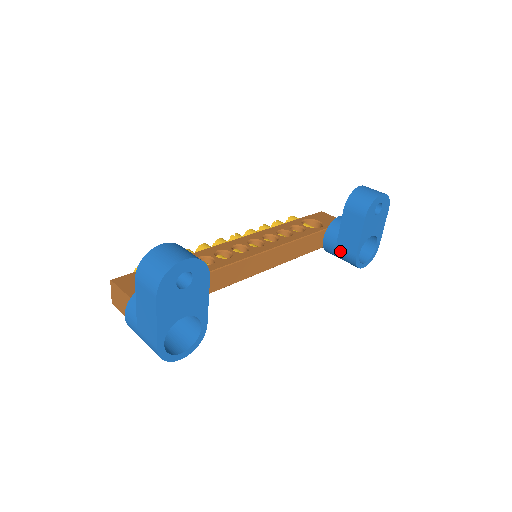
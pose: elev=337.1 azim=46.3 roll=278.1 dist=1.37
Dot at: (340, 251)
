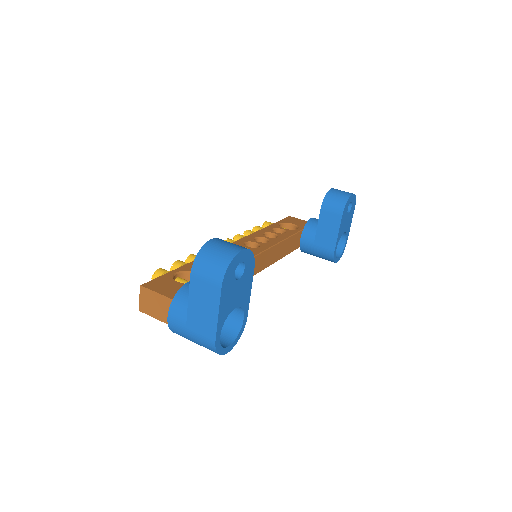
Dot at: (318, 248)
